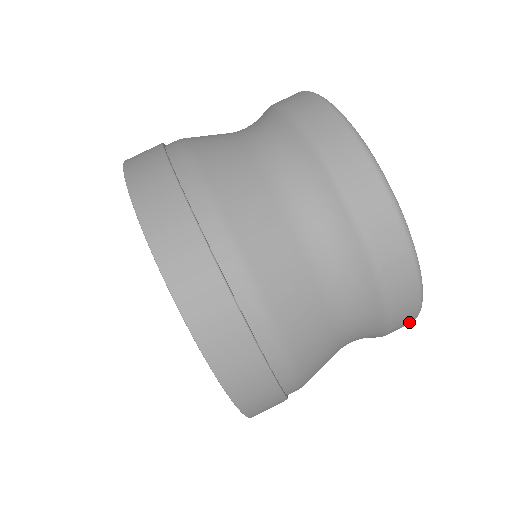
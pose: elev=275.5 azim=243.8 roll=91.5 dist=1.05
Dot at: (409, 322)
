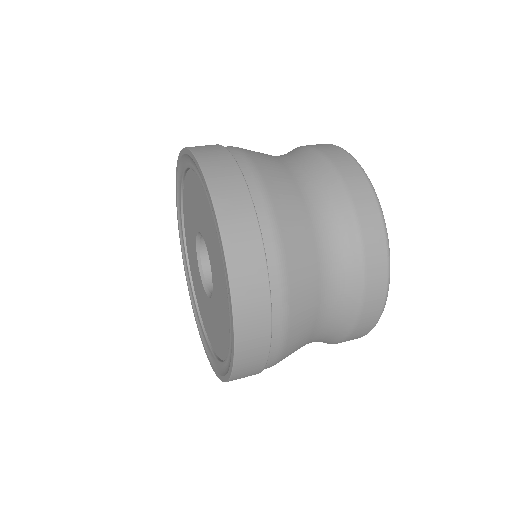
Dot at: (364, 334)
